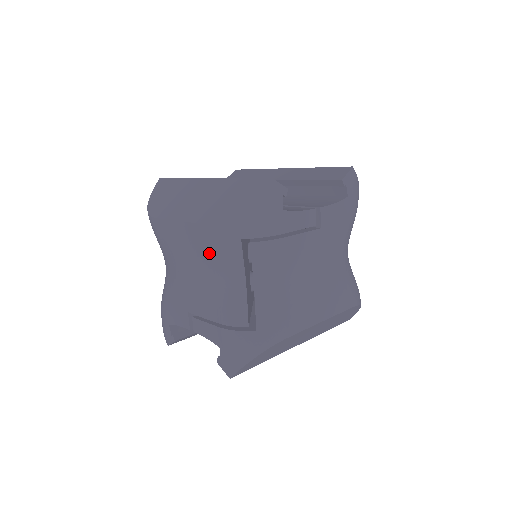
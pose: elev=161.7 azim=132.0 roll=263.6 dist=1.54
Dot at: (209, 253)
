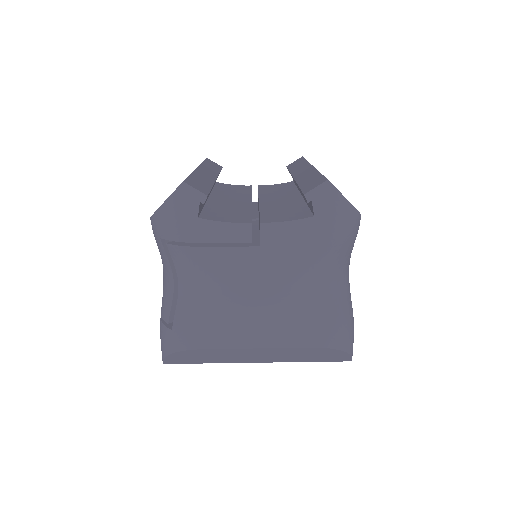
Dot at: occluded
